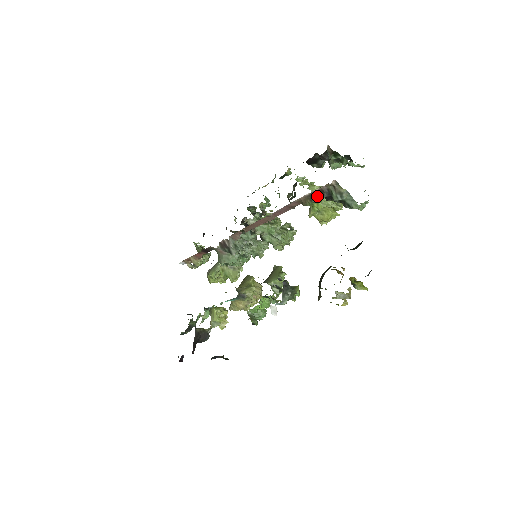
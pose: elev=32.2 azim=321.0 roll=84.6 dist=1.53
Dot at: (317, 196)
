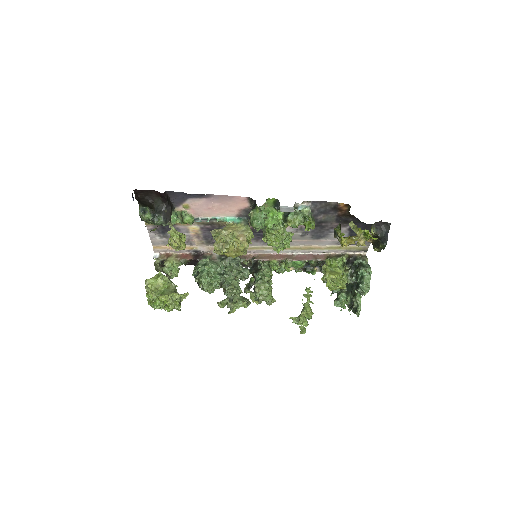
Dot at: (345, 256)
